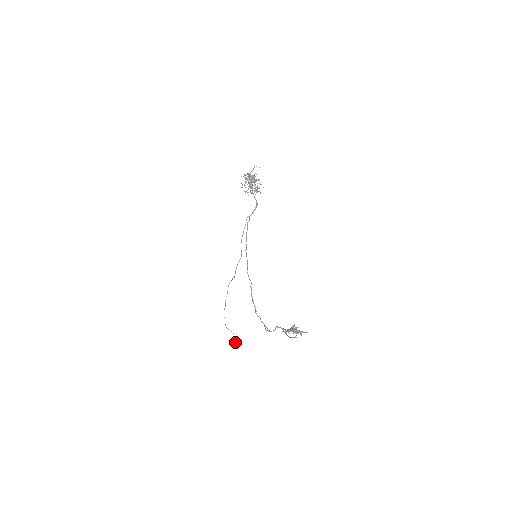
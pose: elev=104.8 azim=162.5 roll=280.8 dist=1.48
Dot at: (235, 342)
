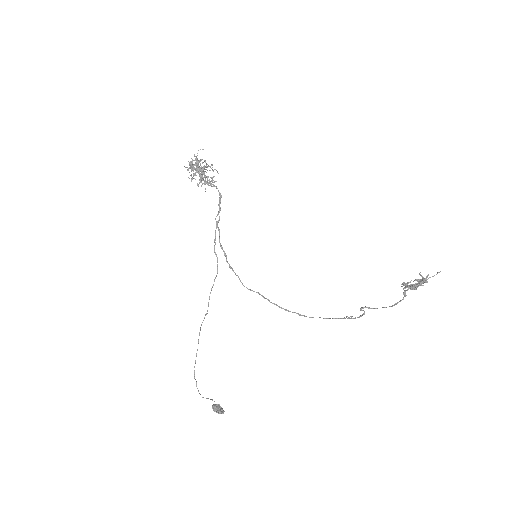
Dot at: (218, 411)
